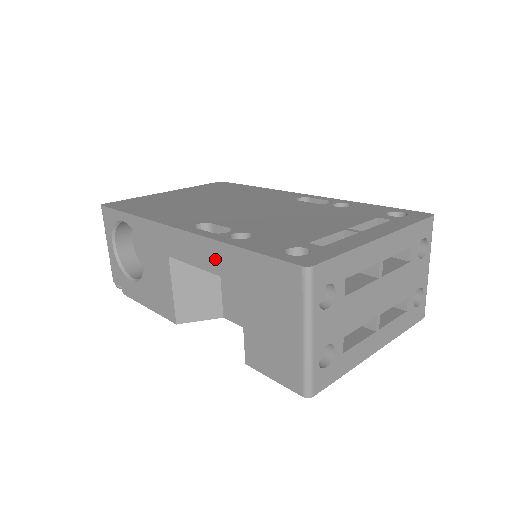
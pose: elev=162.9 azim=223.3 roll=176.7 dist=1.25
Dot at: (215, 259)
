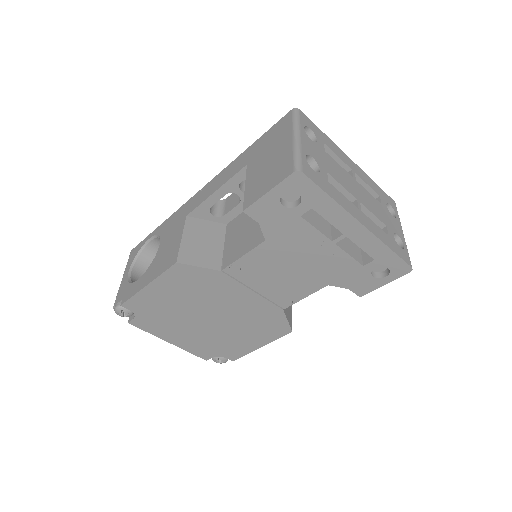
Dot at: (228, 173)
